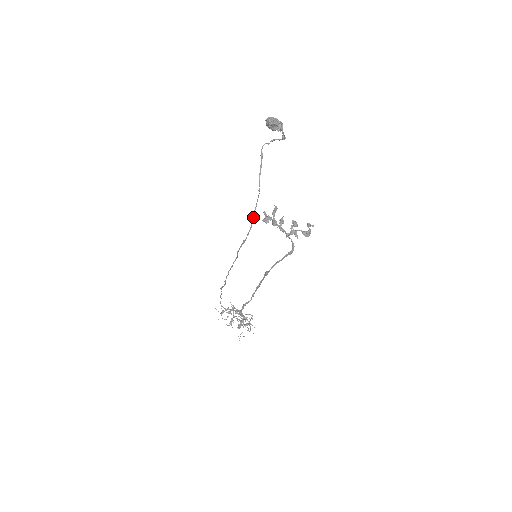
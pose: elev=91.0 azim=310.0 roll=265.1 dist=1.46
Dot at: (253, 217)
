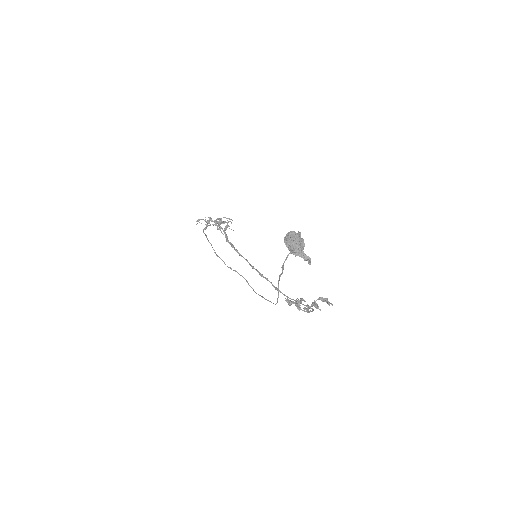
Dot at: occluded
